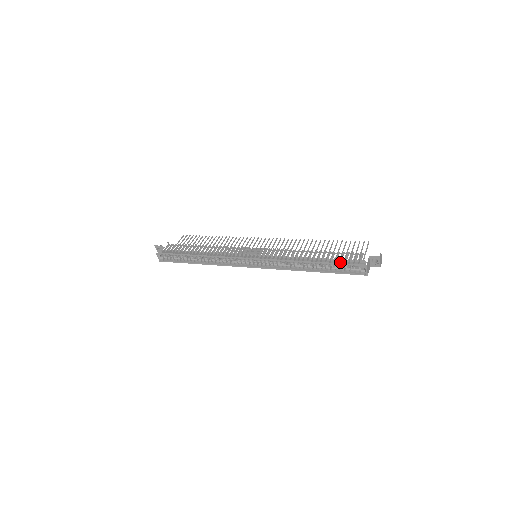
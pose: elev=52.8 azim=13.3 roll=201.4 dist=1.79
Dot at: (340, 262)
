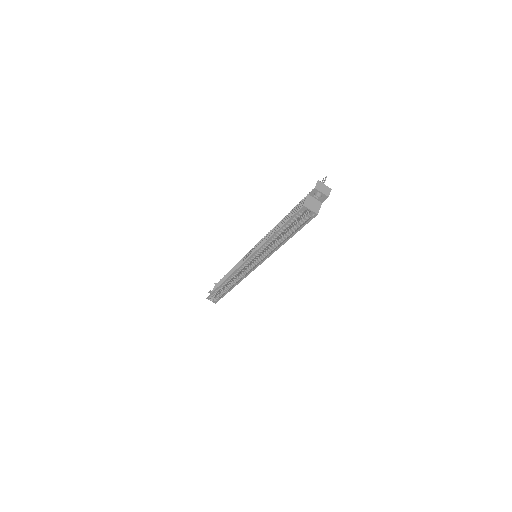
Dot at: occluded
